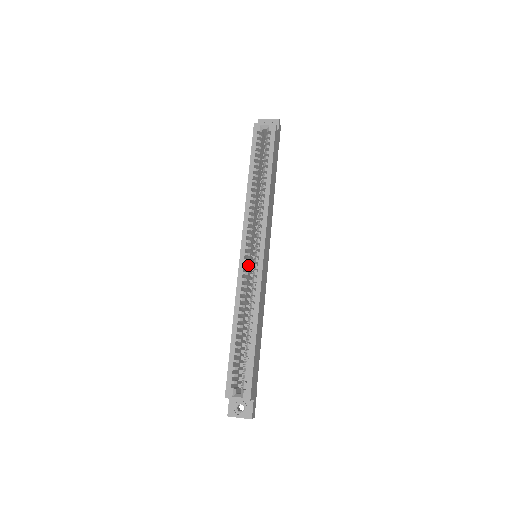
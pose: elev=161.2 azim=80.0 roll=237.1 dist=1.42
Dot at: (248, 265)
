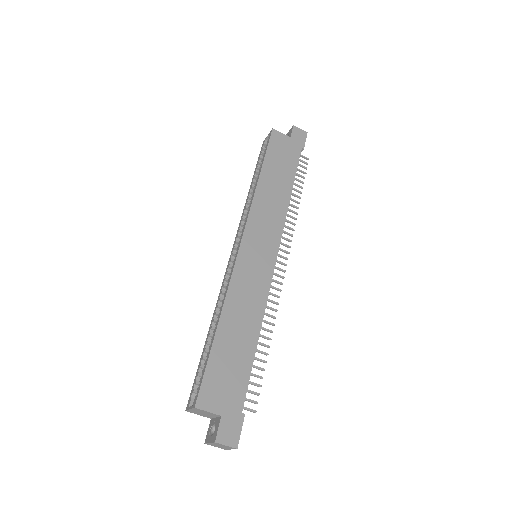
Dot at: occluded
